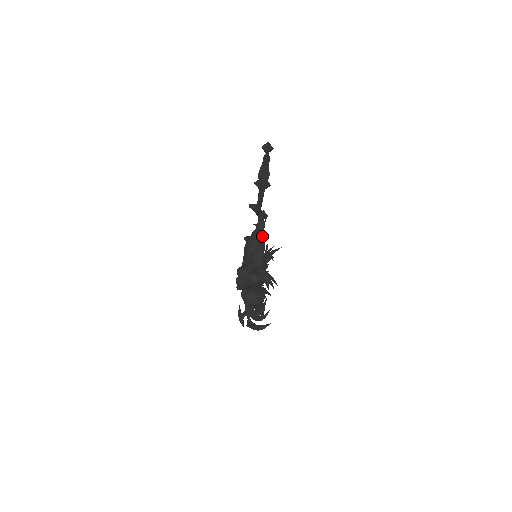
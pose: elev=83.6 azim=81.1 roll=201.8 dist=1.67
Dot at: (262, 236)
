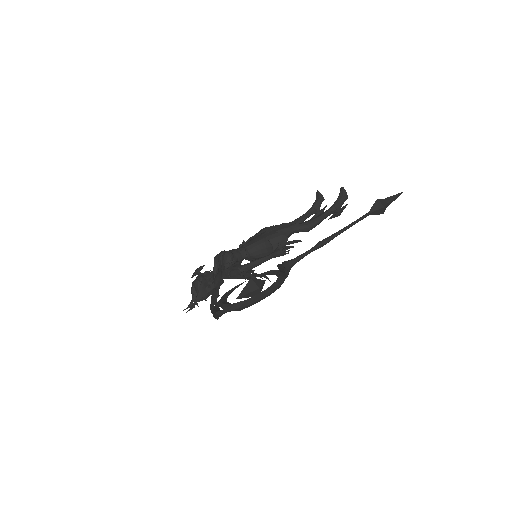
Dot at: occluded
